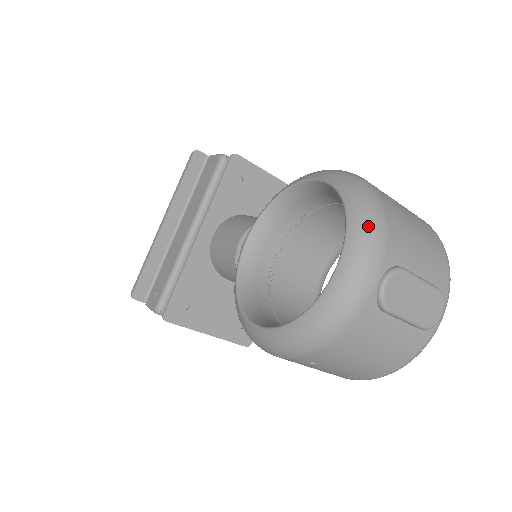
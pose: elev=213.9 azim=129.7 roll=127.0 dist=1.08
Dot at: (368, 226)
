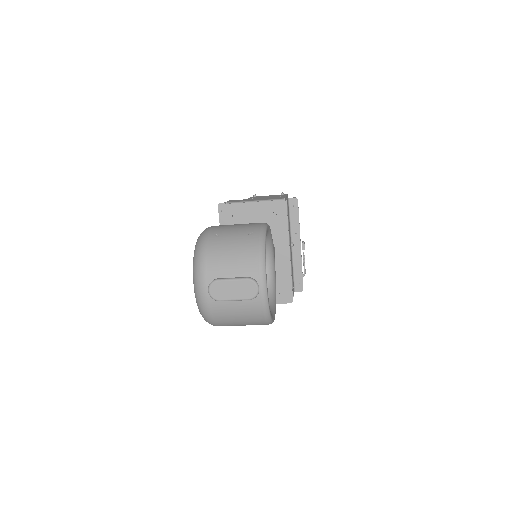
Dot at: (196, 267)
